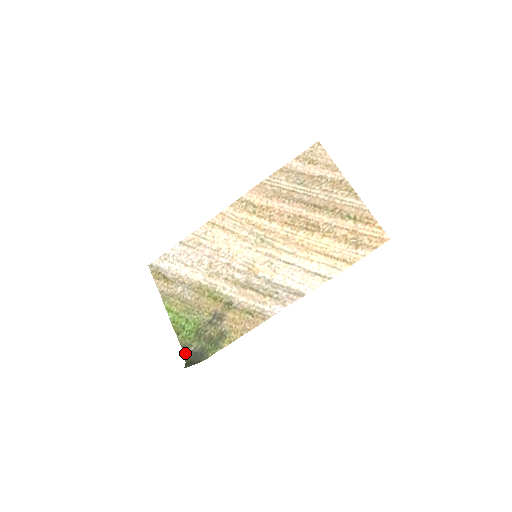
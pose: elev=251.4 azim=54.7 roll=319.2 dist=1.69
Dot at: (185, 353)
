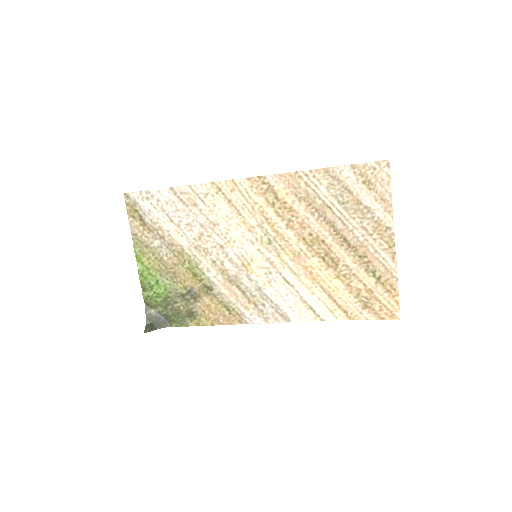
Dot at: (147, 312)
